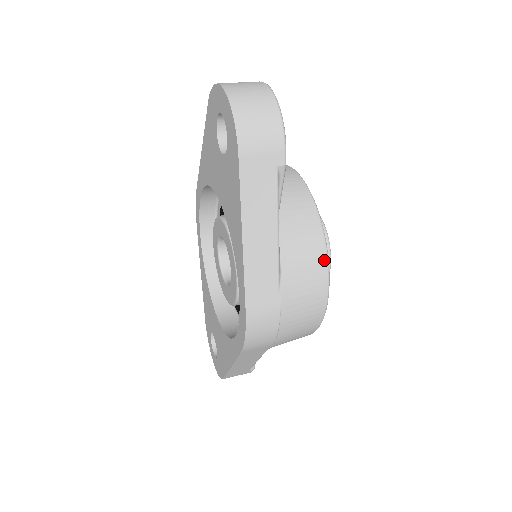
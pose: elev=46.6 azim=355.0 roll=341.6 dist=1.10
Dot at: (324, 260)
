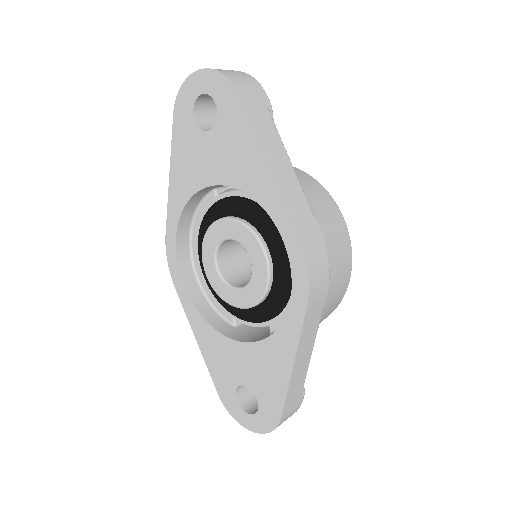
Dot at: (328, 195)
